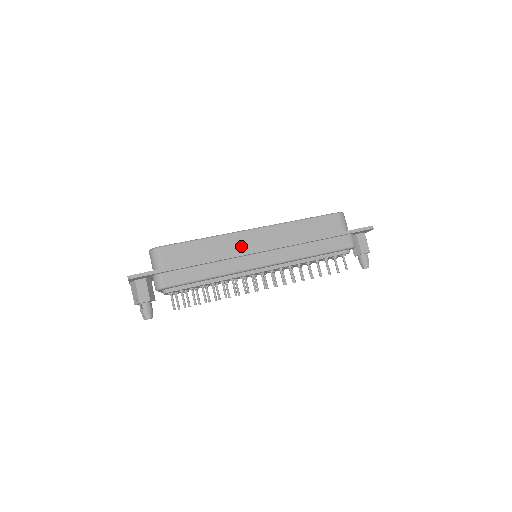
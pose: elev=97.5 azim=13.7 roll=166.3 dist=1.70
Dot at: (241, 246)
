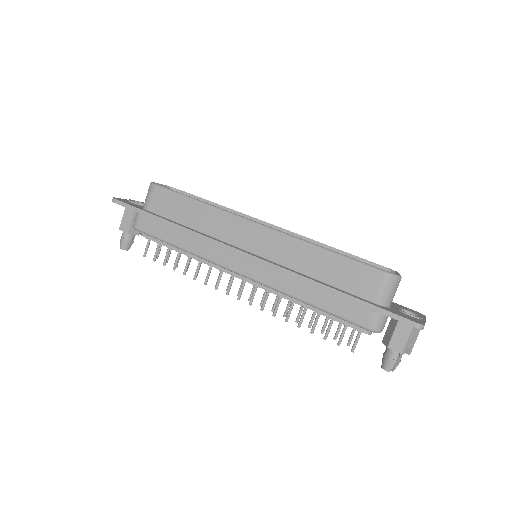
Dot at: (232, 235)
